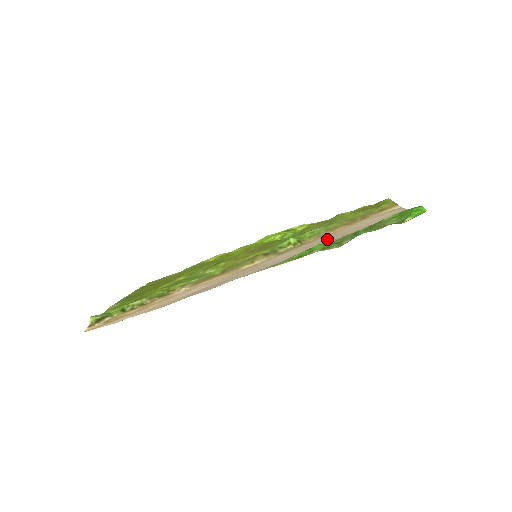
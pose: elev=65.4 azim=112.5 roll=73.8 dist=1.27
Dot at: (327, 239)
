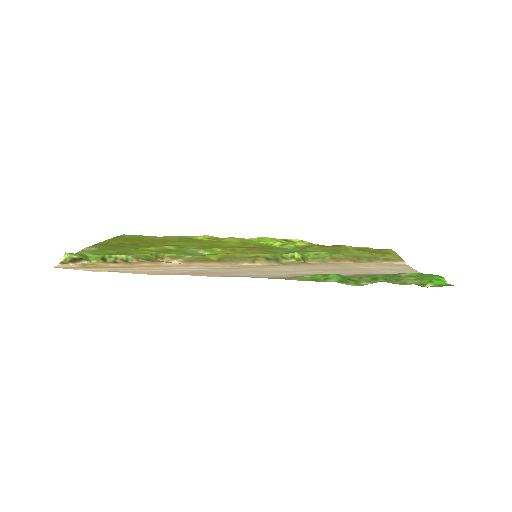
Dot at: (335, 269)
